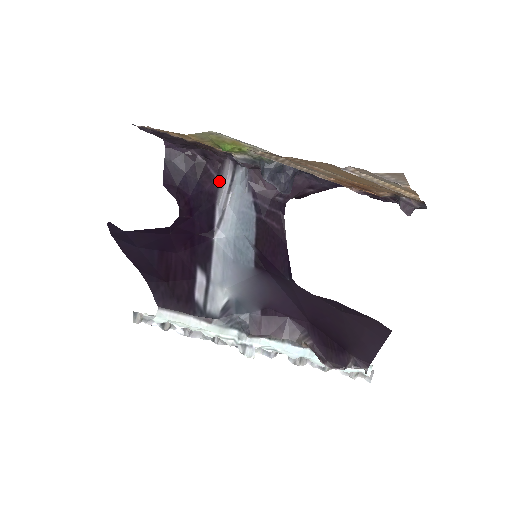
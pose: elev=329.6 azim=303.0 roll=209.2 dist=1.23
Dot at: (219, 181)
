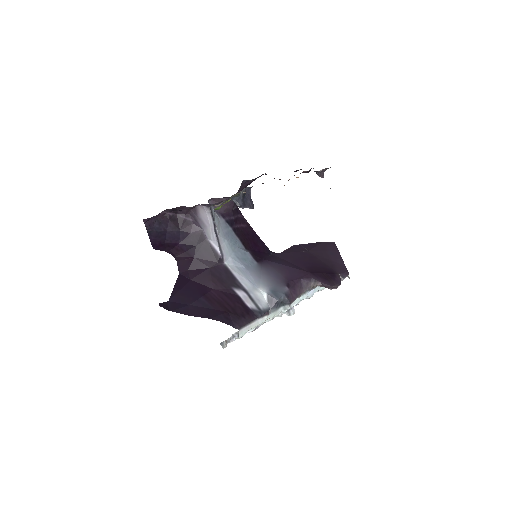
Dot at: (198, 223)
